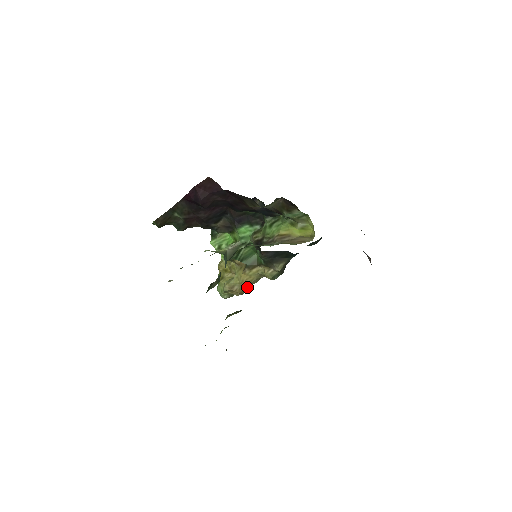
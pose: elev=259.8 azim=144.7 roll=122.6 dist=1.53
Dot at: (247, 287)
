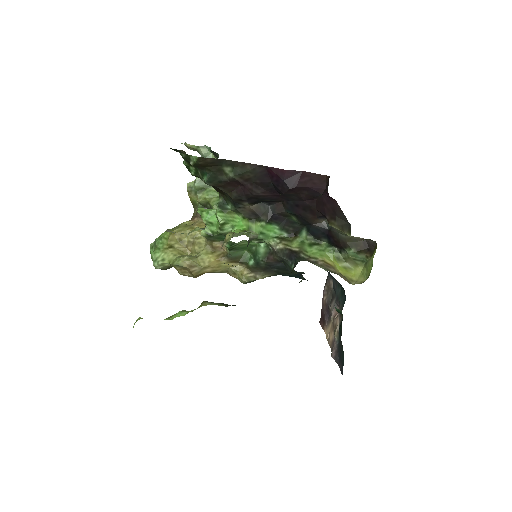
Dot at: (203, 273)
